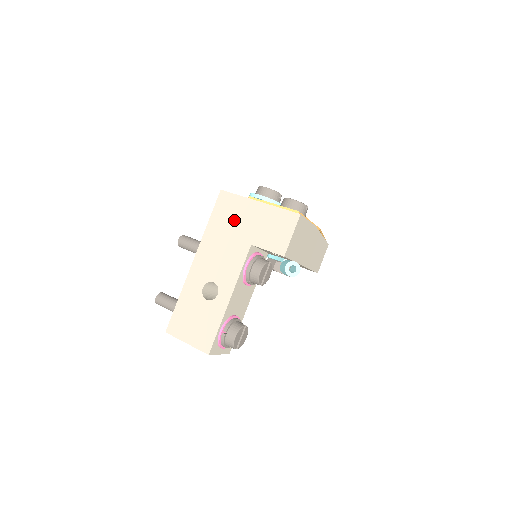
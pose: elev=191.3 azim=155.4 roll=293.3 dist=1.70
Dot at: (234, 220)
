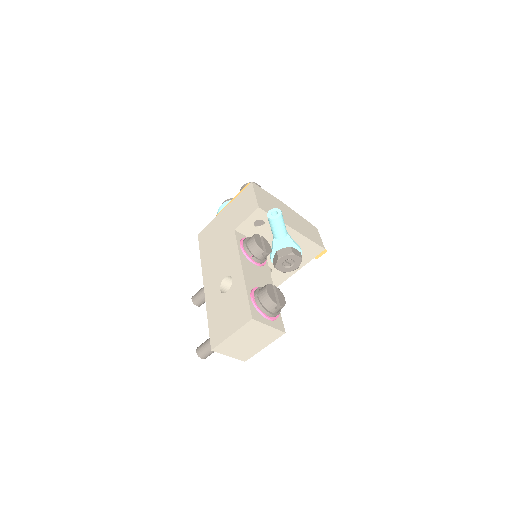
Dot at: (215, 235)
